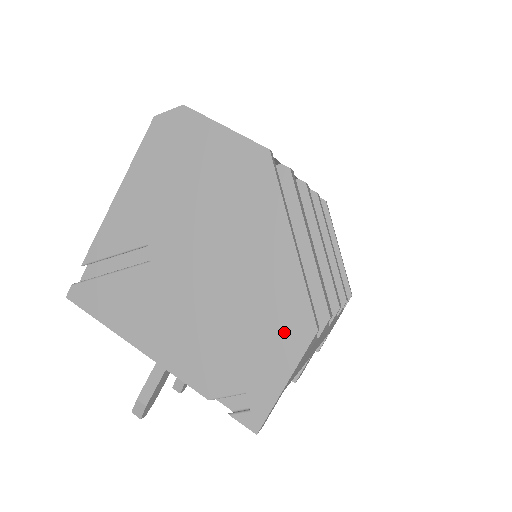
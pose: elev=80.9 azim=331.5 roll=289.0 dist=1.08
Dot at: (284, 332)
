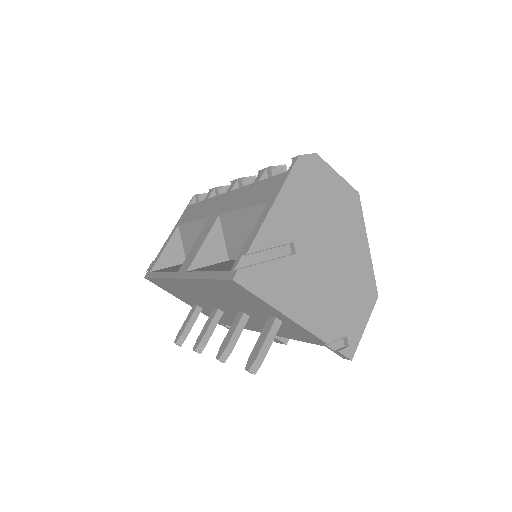
Dot at: (365, 298)
